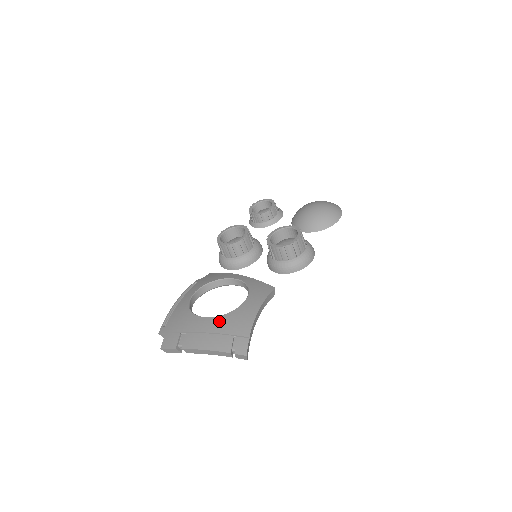
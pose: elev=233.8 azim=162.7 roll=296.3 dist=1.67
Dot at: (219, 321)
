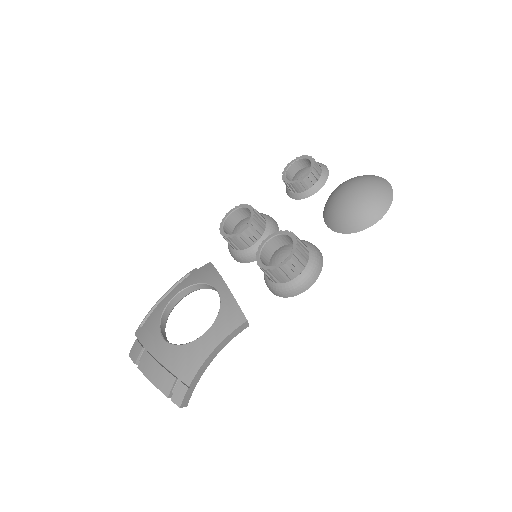
Dot at: (171, 352)
